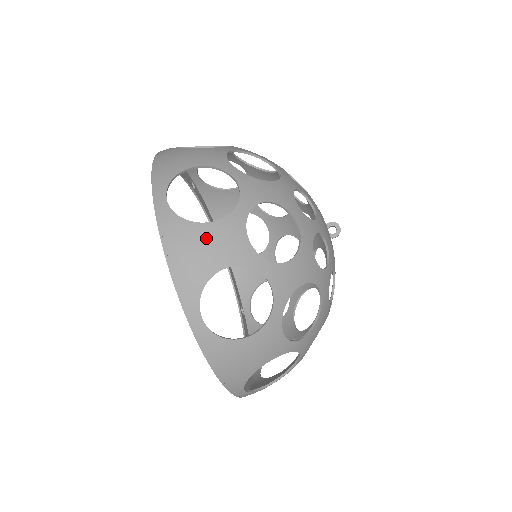
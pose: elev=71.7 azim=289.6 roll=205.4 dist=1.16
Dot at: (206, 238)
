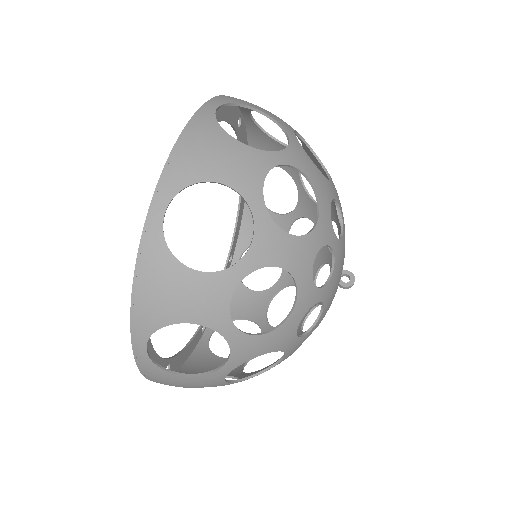
Dot at: (227, 149)
